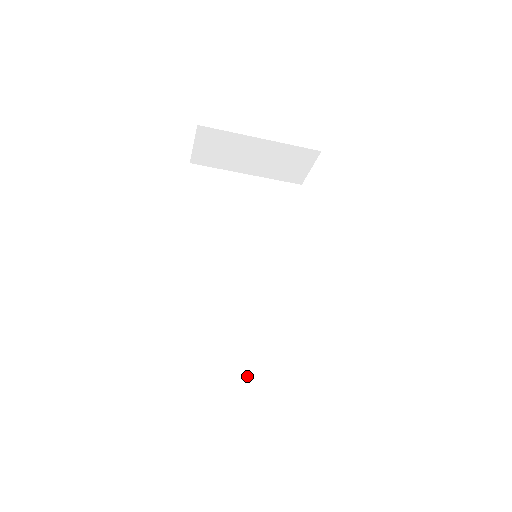
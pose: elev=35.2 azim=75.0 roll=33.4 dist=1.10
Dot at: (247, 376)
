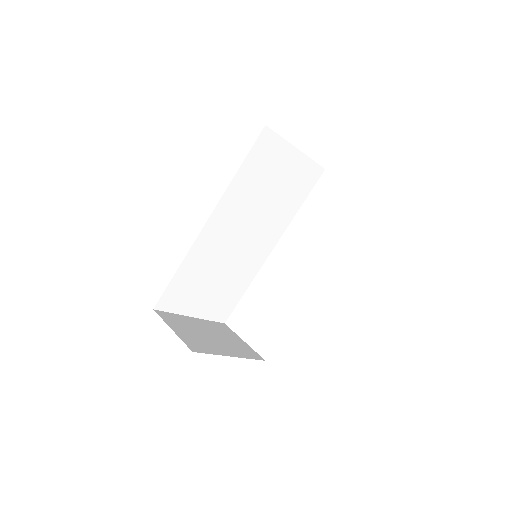
Dot at: (204, 300)
